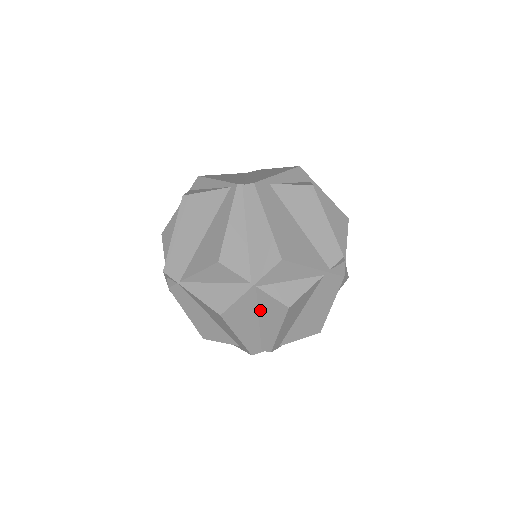
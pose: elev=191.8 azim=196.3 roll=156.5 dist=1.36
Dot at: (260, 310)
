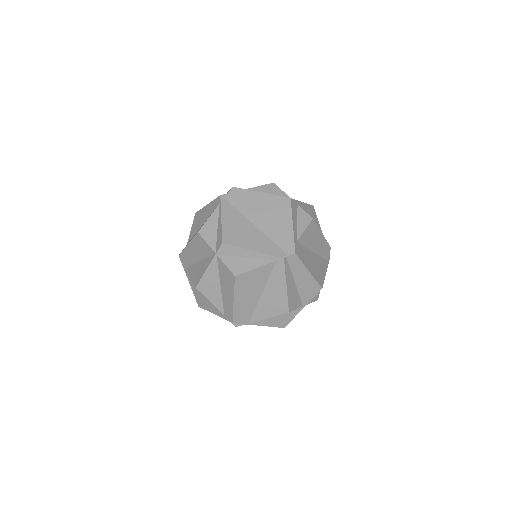
Dot at: occluded
